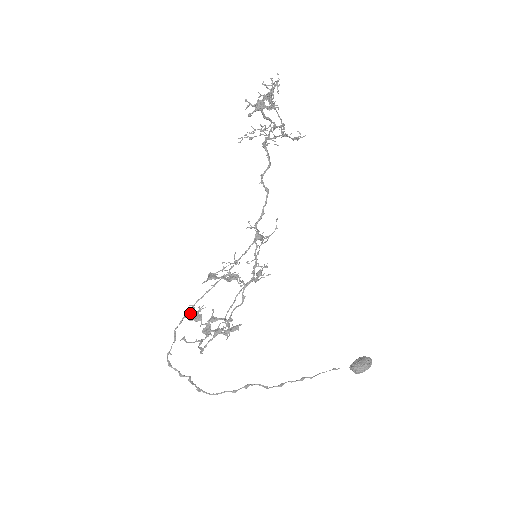
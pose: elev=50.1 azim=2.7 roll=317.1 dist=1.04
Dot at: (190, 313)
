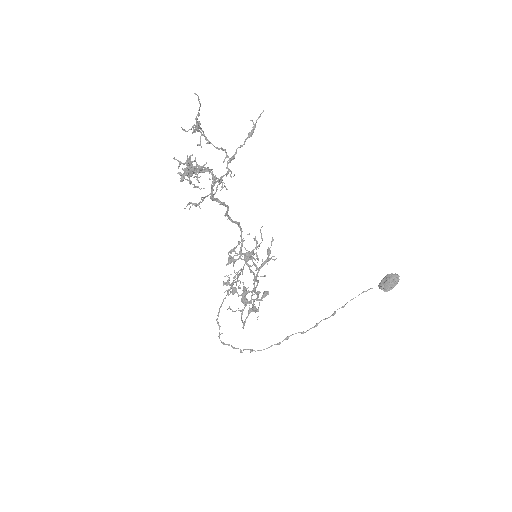
Dot at: (227, 284)
